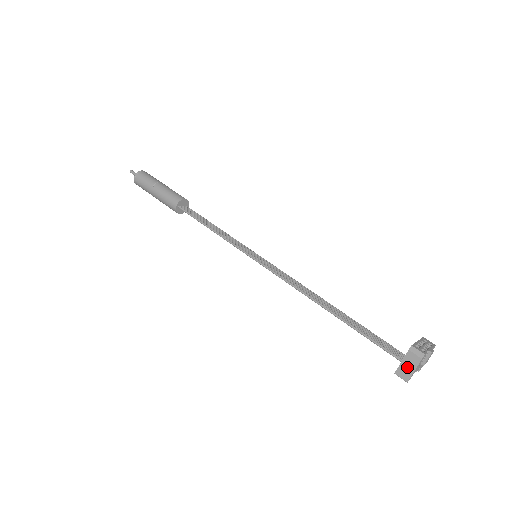
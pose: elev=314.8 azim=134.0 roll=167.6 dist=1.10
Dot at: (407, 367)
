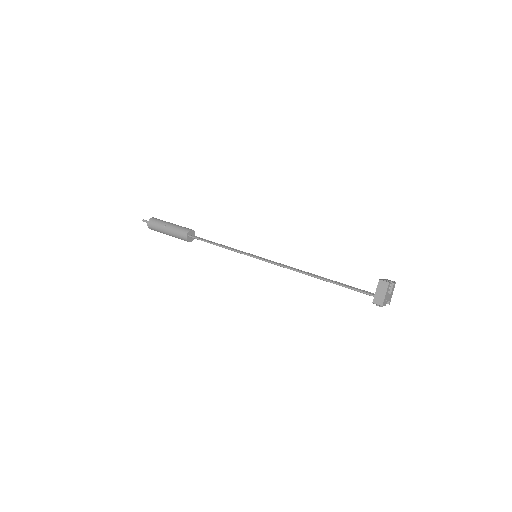
Dot at: (380, 295)
